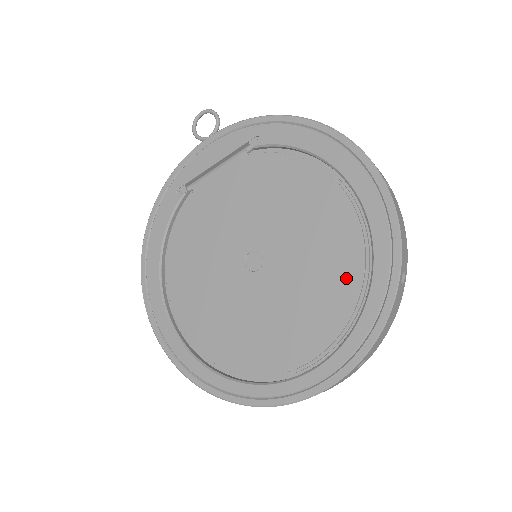
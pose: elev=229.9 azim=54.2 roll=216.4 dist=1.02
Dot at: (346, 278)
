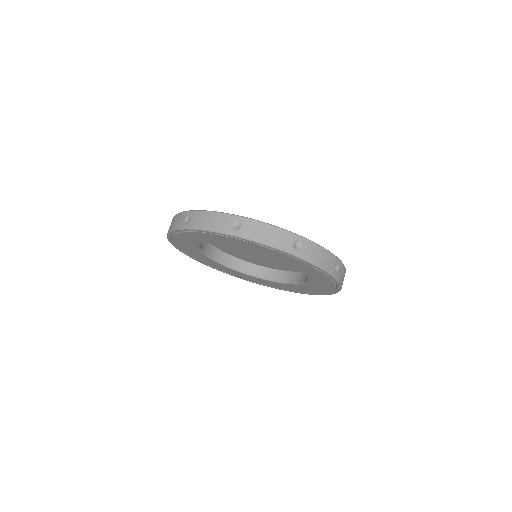
Dot at: occluded
